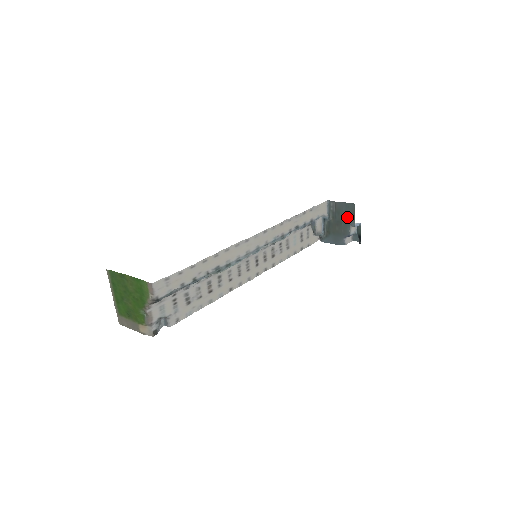
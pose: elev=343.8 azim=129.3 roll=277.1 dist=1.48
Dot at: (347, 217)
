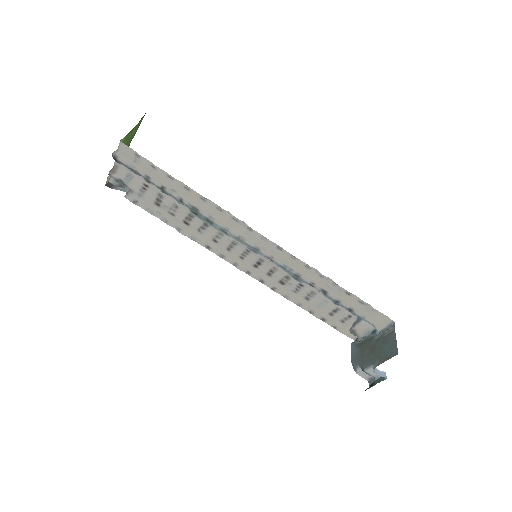
Dot at: (381, 354)
